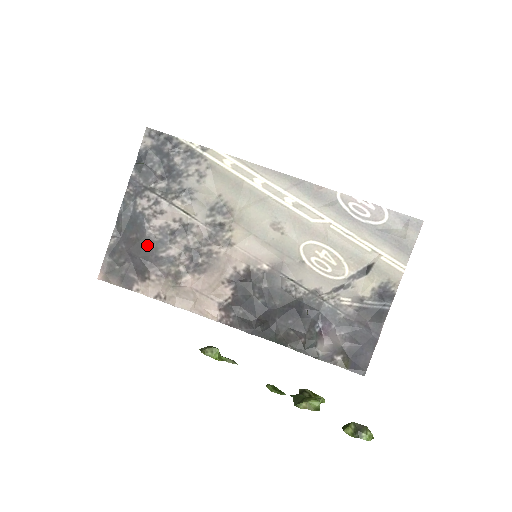
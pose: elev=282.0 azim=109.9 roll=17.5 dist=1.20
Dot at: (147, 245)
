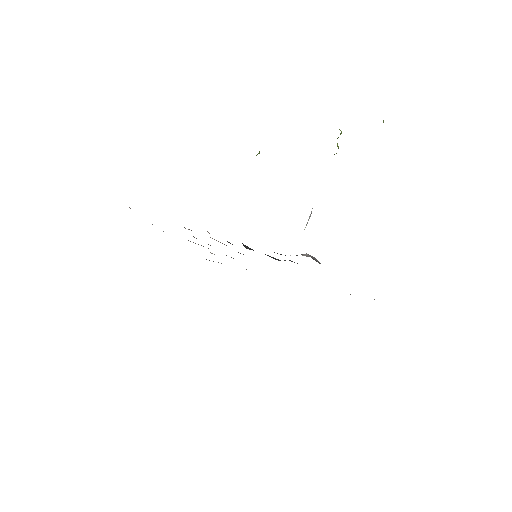
Dot at: occluded
